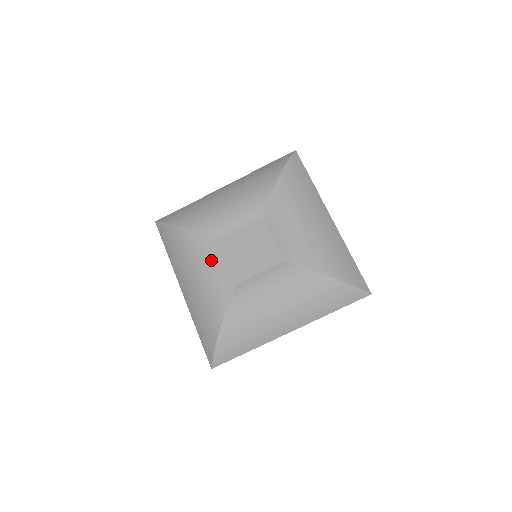
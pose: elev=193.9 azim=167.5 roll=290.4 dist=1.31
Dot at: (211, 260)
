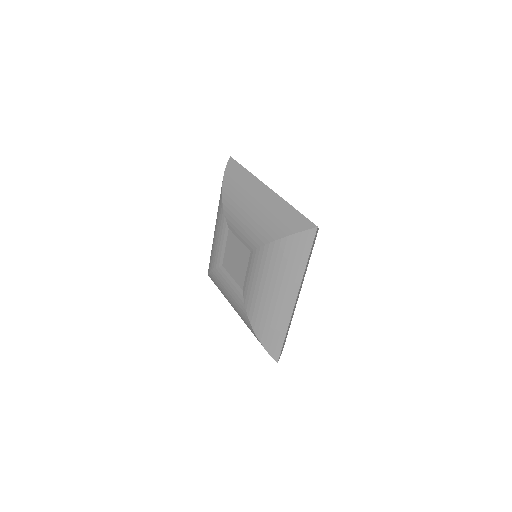
Dot at: (226, 284)
